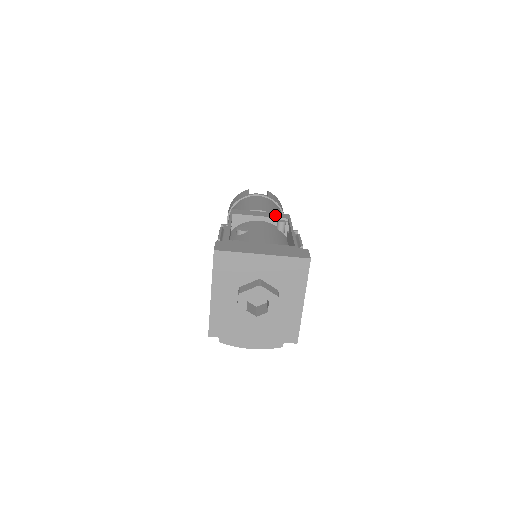
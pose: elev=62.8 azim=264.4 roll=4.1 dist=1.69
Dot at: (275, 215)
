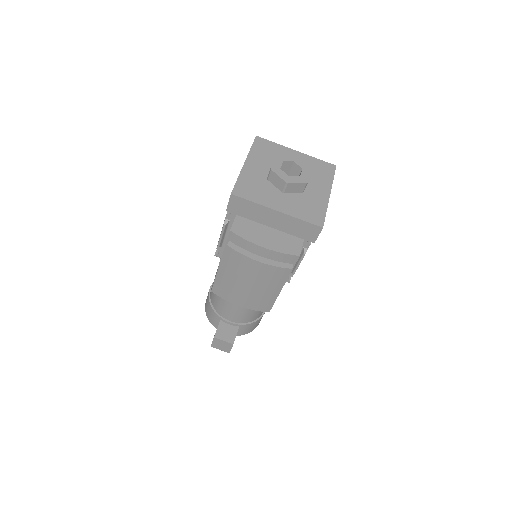
Dot at: occluded
